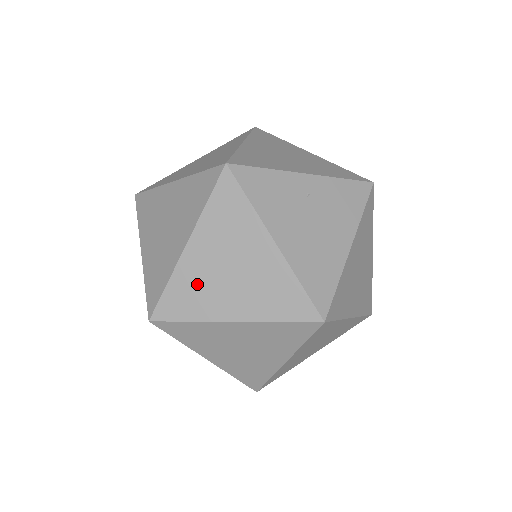
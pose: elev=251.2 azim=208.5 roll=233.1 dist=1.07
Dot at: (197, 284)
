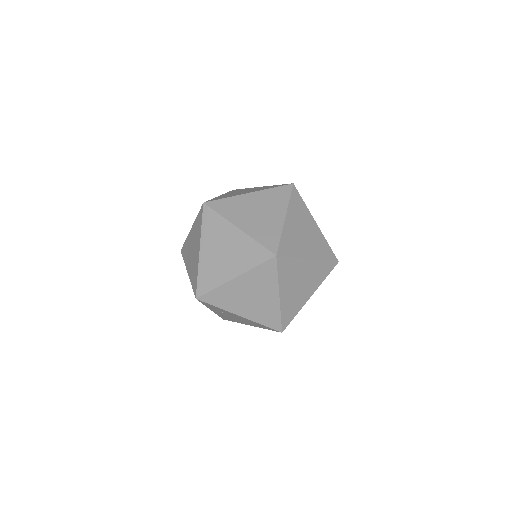
Dot at: (211, 267)
